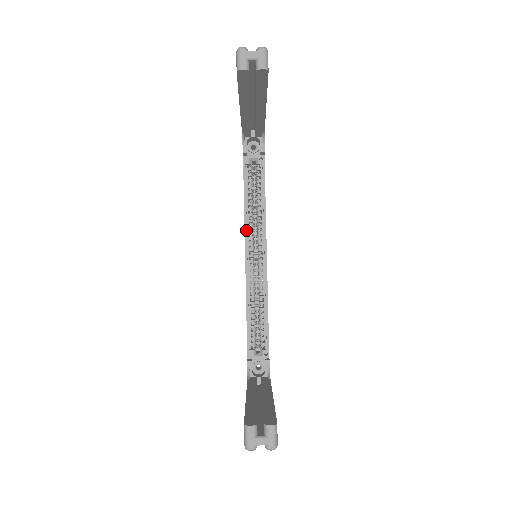
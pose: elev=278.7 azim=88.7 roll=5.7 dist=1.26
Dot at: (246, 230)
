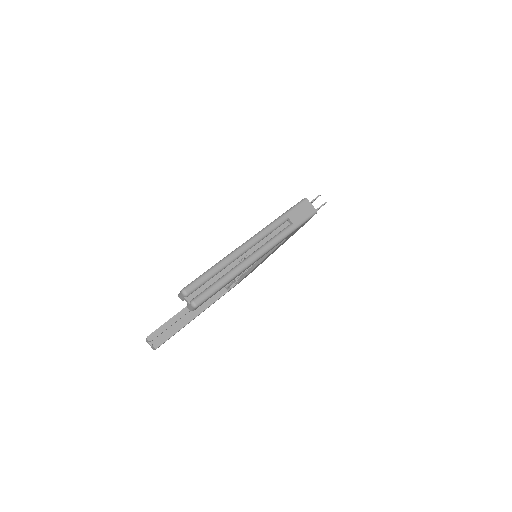
Dot at: occluded
